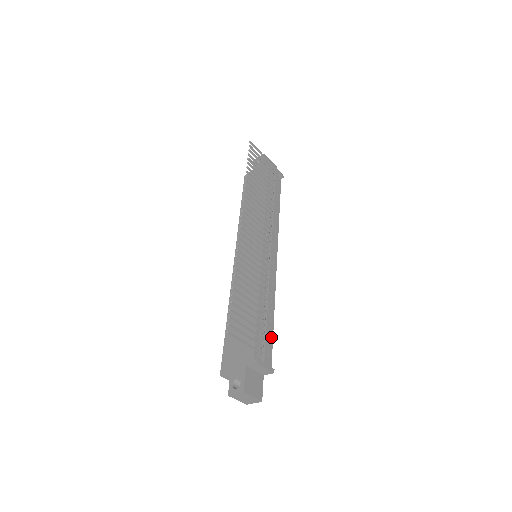
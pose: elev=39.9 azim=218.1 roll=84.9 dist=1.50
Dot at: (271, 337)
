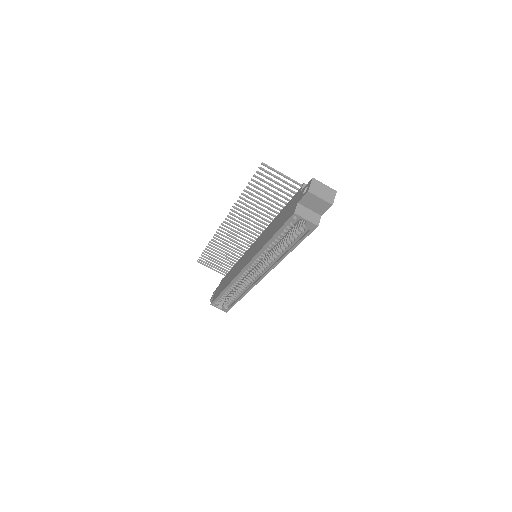
Dot at: occluded
